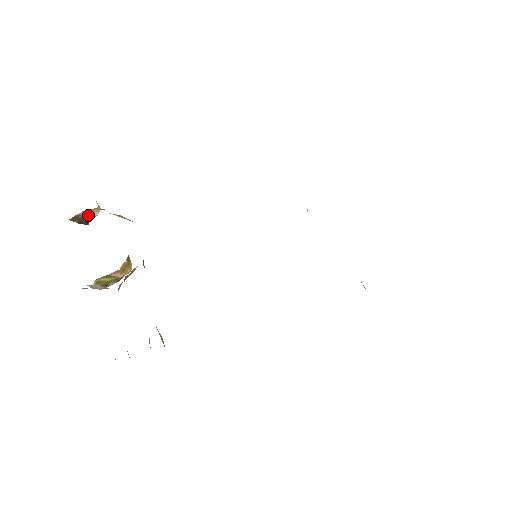
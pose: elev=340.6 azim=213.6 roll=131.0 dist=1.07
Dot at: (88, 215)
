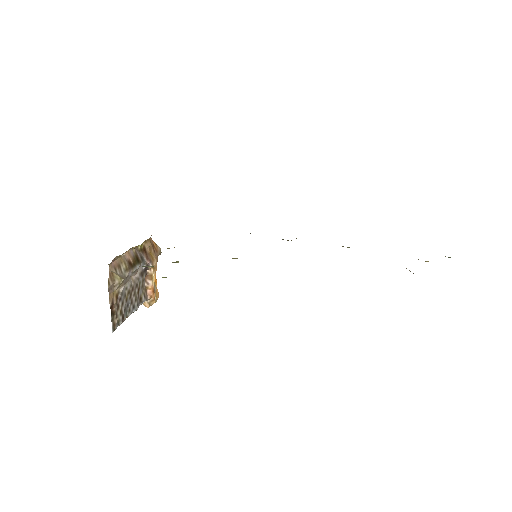
Dot at: occluded
